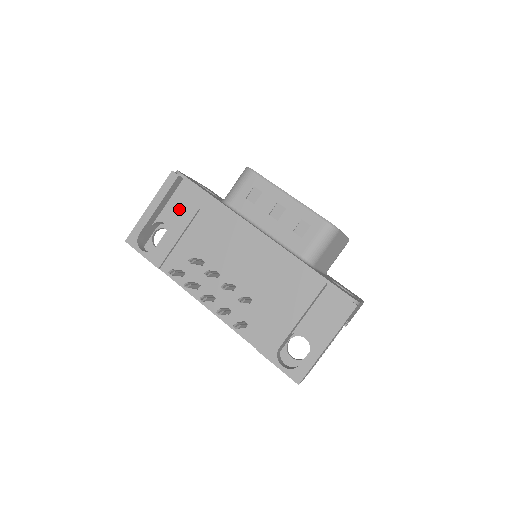
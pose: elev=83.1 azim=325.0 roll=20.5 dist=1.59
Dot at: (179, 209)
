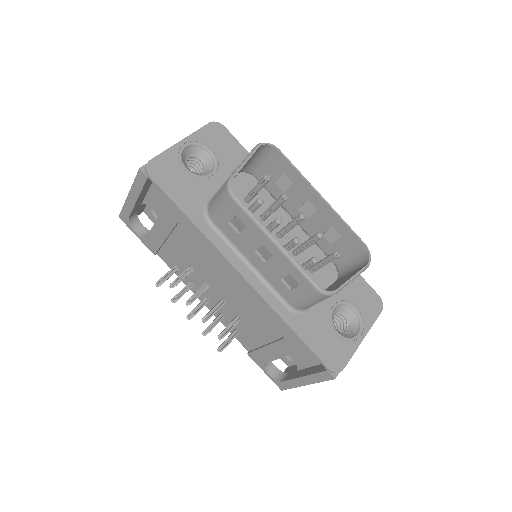
Dot at: (162, 202)
